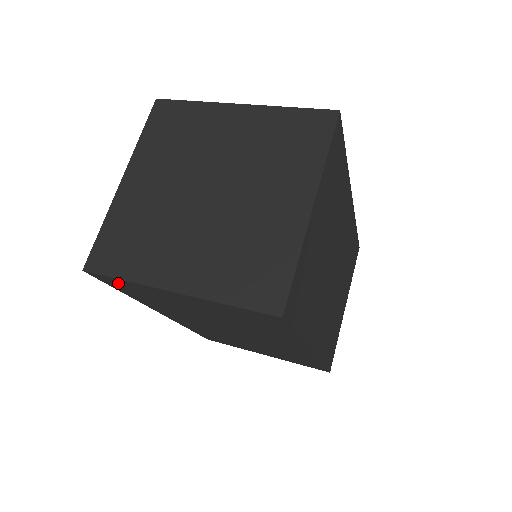
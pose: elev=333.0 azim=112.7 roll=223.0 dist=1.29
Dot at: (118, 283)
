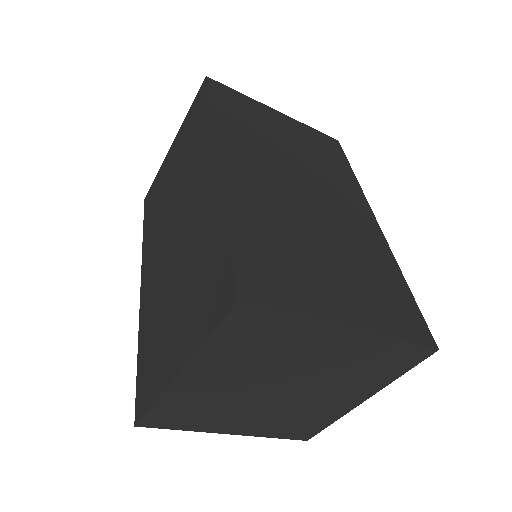
Dot at: (228, 95)
